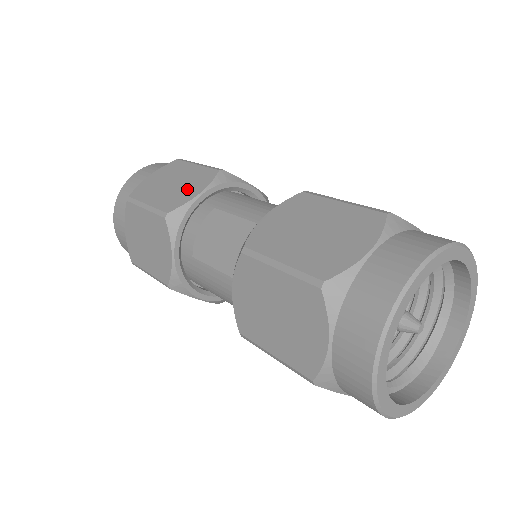
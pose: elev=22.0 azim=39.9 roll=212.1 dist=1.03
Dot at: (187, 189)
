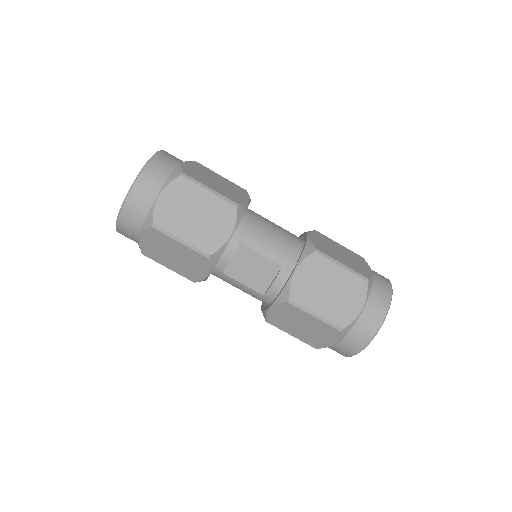
Dot at: (216, 227)
